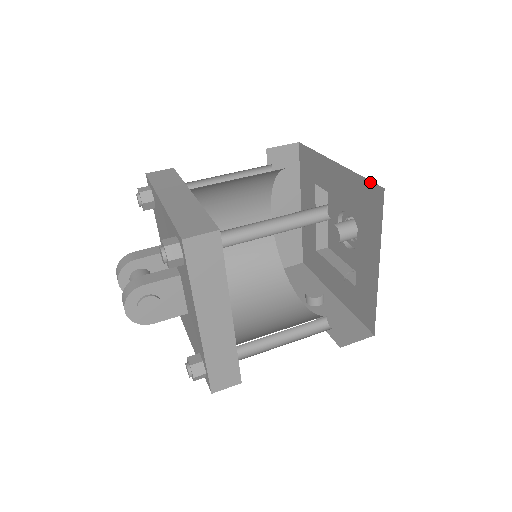
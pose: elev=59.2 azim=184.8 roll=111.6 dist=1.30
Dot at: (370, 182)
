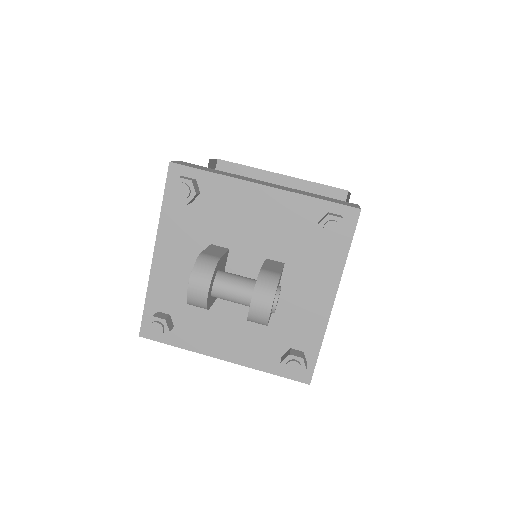
Dot at: (331, 187)
